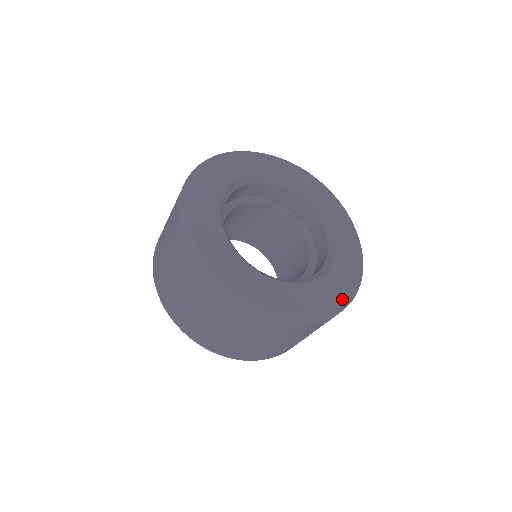
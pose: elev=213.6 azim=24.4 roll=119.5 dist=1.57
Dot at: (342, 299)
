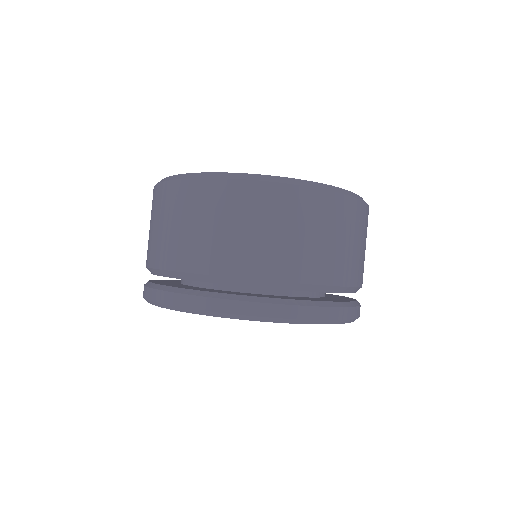
Dot at: occluded
